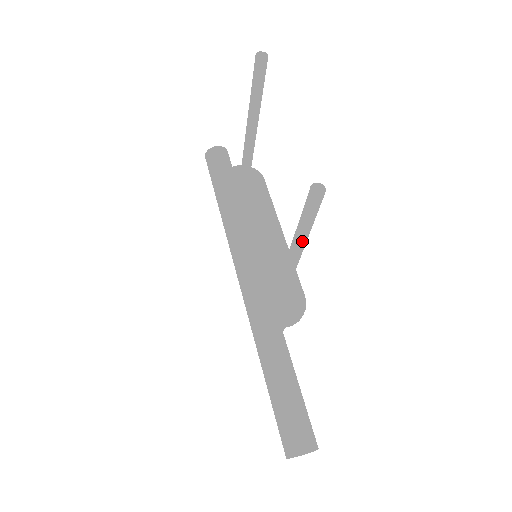
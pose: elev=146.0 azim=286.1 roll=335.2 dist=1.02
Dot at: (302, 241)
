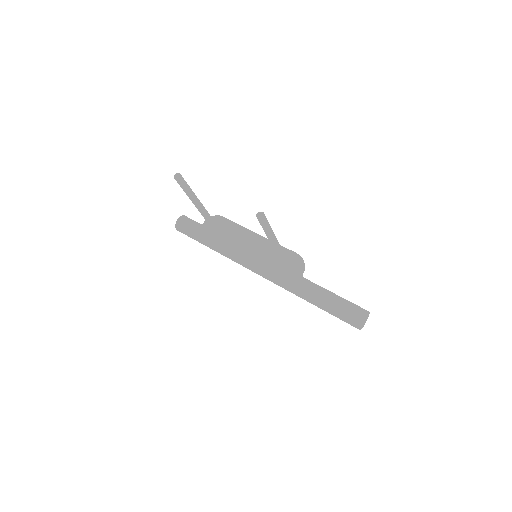
Dot at: (273, 237)
